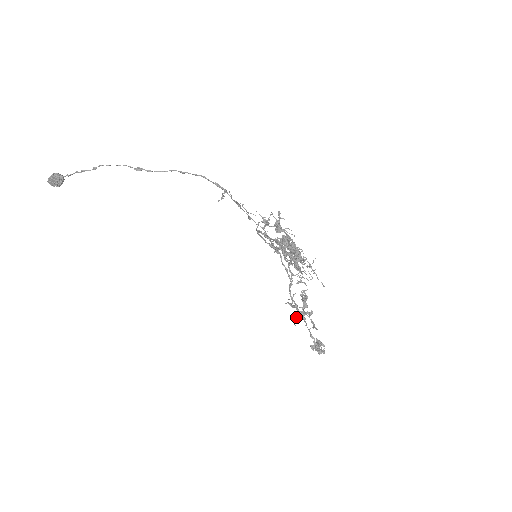
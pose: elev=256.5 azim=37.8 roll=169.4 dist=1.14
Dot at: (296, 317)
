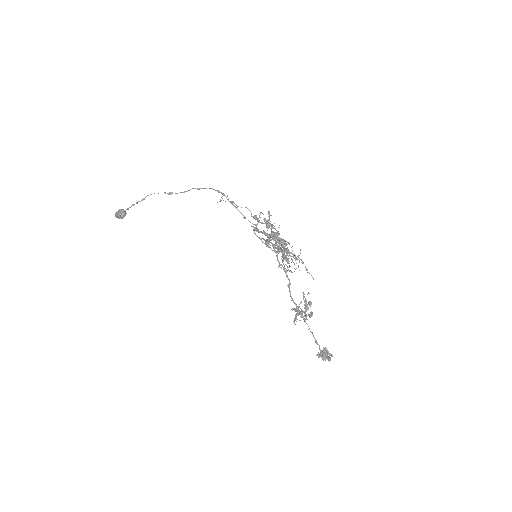
Dot at: (296, 316)
